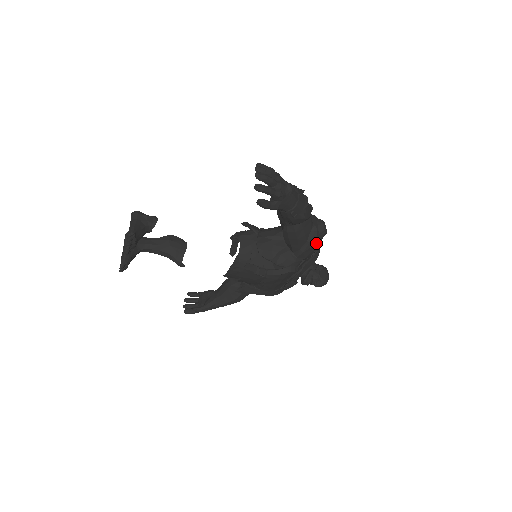
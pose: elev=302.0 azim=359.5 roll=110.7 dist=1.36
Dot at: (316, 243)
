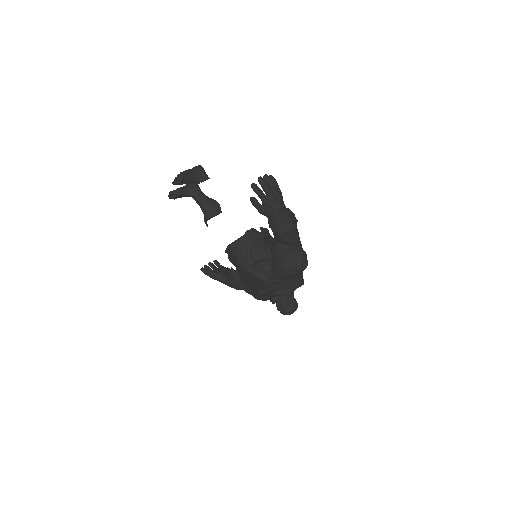
Dot at: (288, 269)
